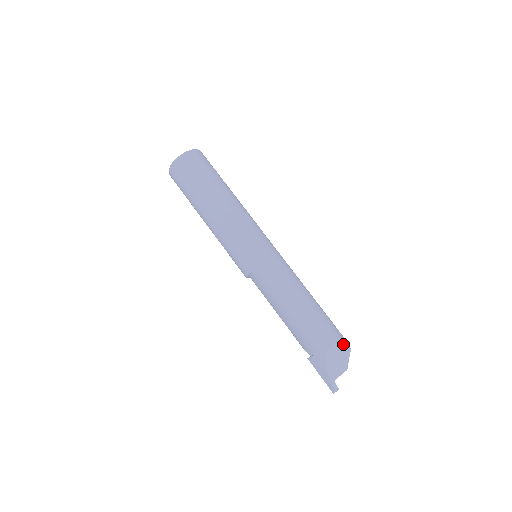
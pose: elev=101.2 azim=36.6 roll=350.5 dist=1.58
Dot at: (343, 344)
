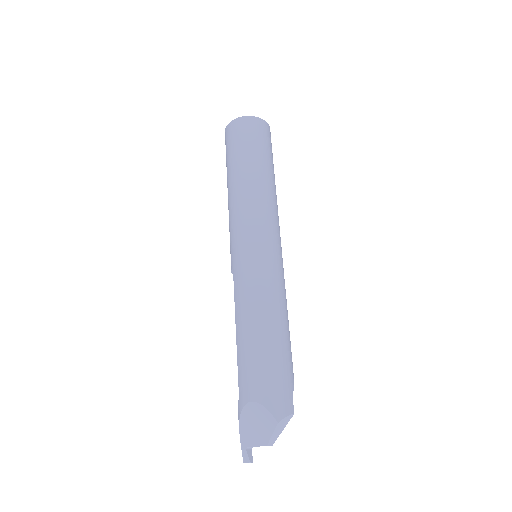
Dot at: (269, 409)
